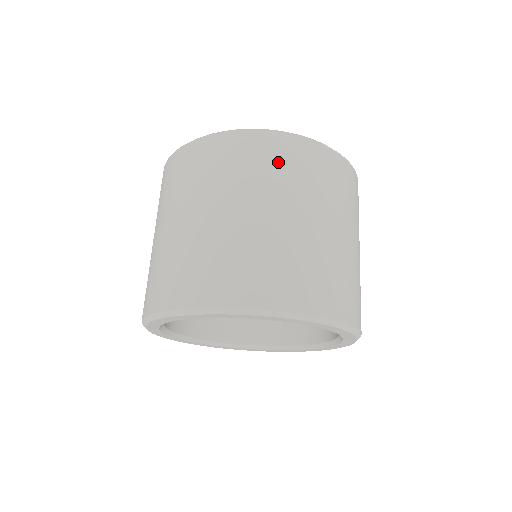
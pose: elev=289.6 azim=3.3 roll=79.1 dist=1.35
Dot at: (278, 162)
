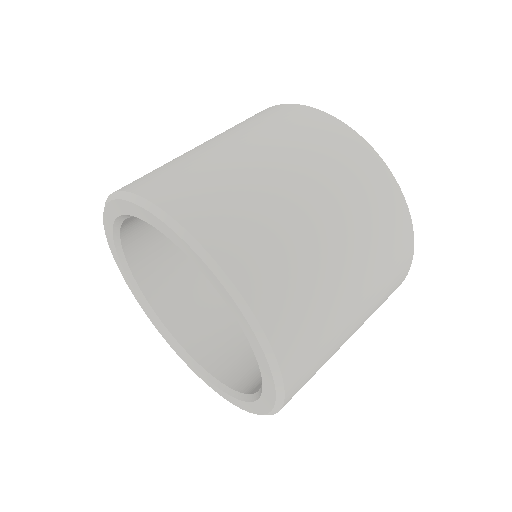
Dot at: (378, 209)
